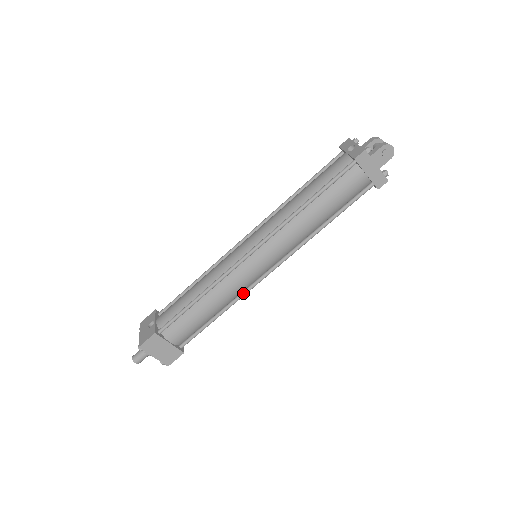
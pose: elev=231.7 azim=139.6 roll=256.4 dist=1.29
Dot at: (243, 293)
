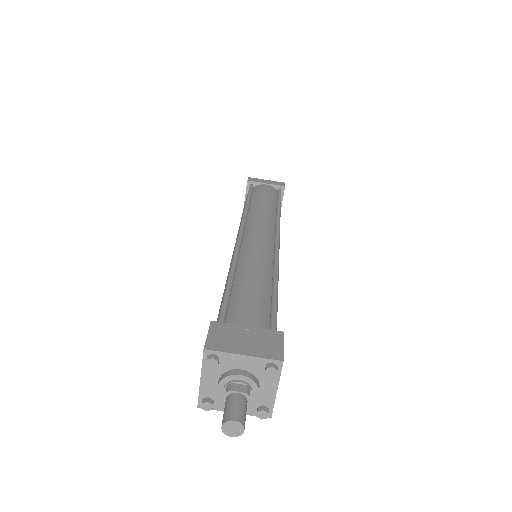
Dot at: (274, 260)
